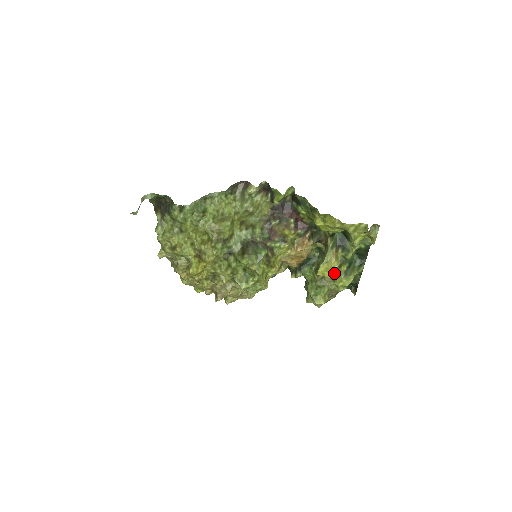
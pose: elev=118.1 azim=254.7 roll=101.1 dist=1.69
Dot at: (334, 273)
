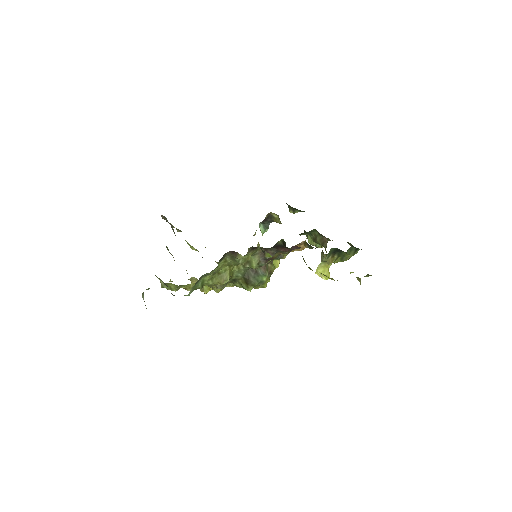
Dot at: occluded
